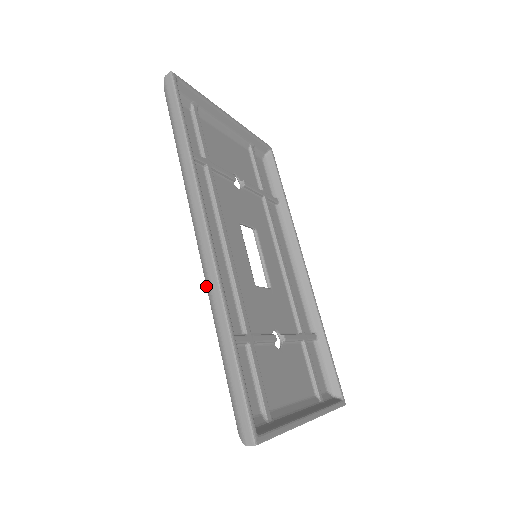
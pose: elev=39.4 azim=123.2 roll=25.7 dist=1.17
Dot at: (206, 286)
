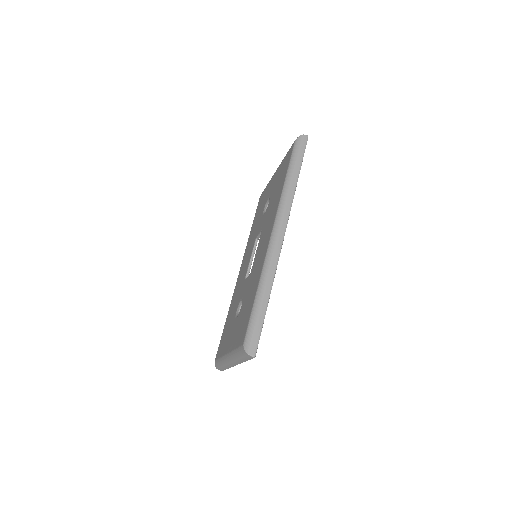
Dot at: (265, 259)
